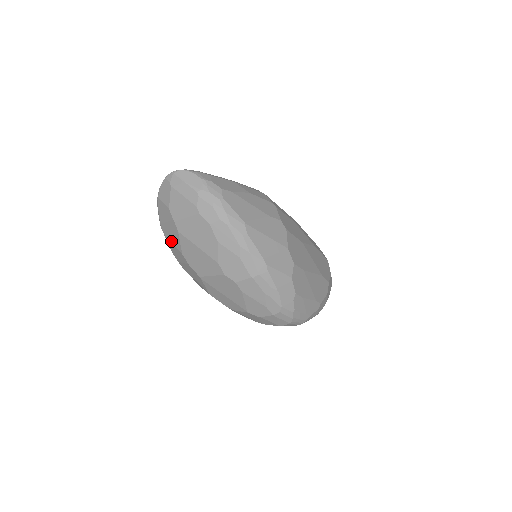
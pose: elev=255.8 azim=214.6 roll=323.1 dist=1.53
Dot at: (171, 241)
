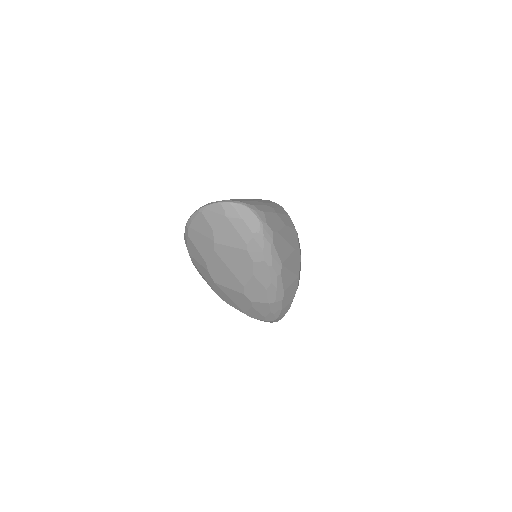
Dot at: (196, 246)
